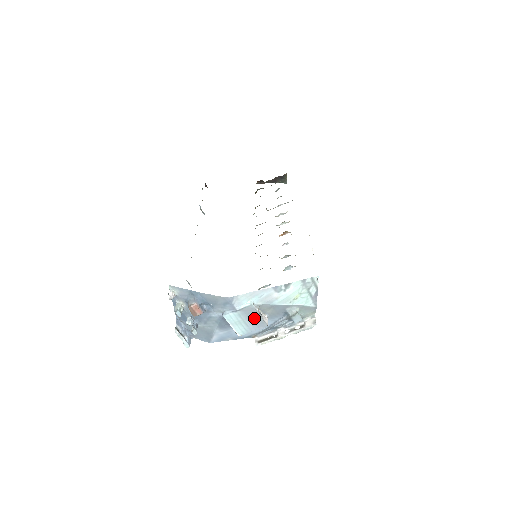
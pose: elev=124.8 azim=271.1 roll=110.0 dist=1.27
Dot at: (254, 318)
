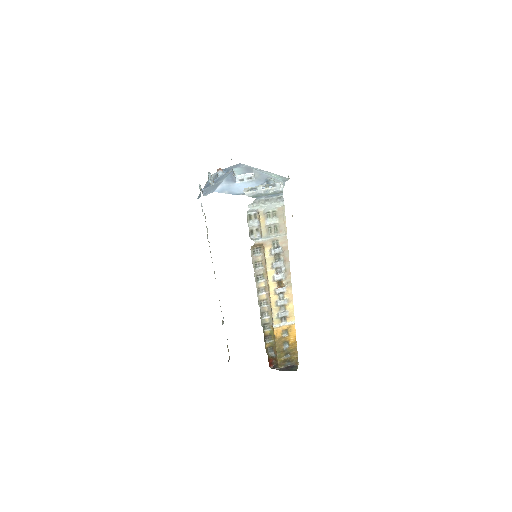
Dot at: (248, 170)
